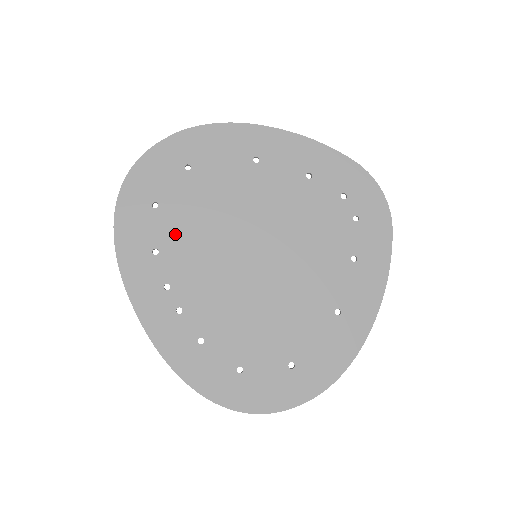
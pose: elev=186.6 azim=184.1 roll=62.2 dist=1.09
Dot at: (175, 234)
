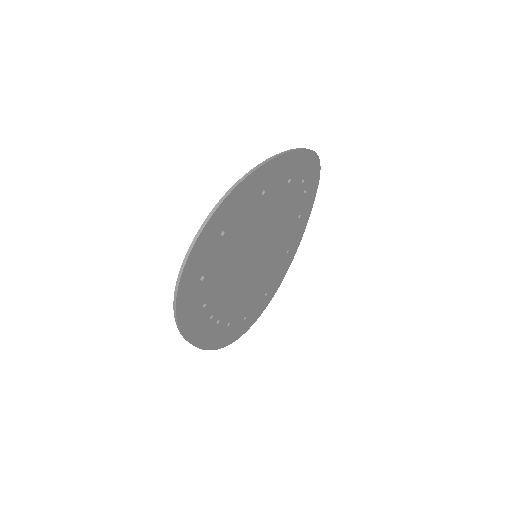
Dot at: (215, 285)
